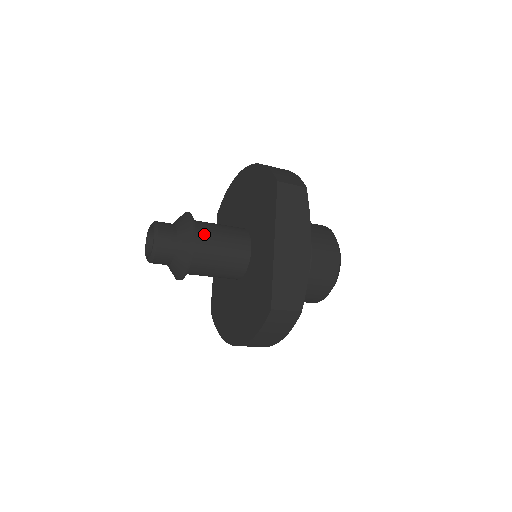
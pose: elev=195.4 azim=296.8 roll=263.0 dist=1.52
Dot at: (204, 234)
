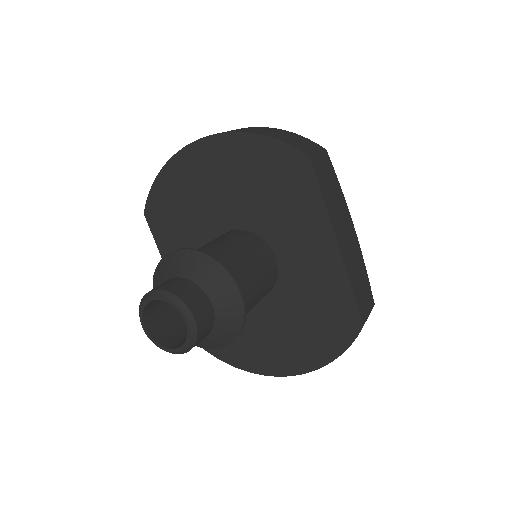
Dot at: (234, 272)
